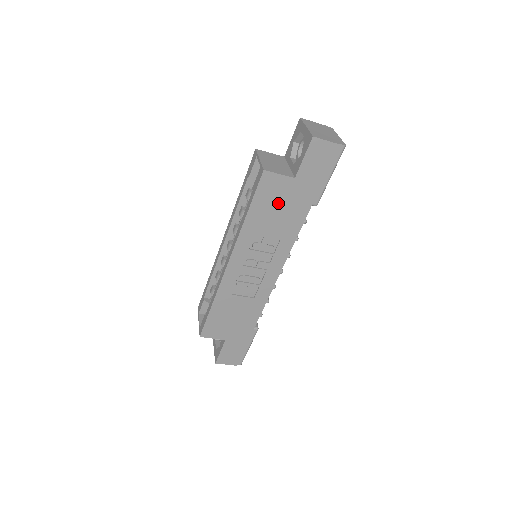
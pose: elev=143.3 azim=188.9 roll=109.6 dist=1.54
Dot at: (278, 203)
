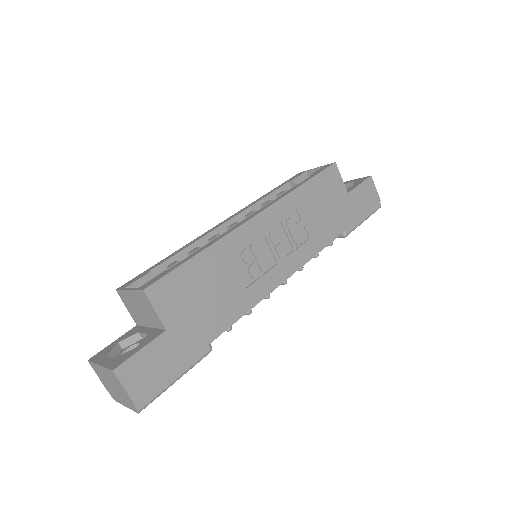
Dot at: (328, 201)
